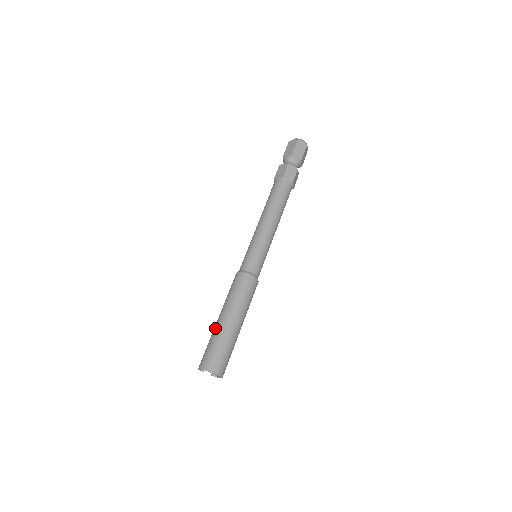
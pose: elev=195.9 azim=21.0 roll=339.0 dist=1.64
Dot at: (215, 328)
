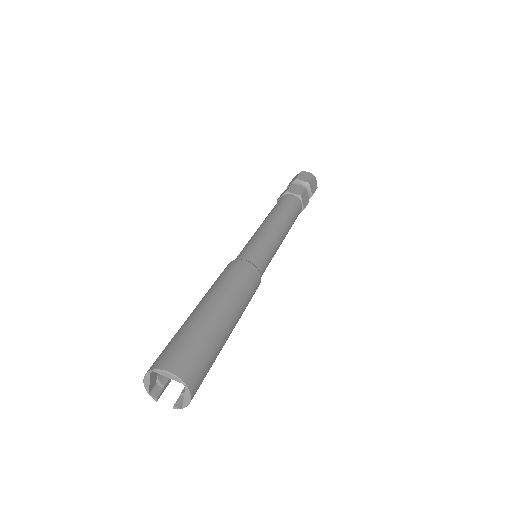
Dot at: occluded
